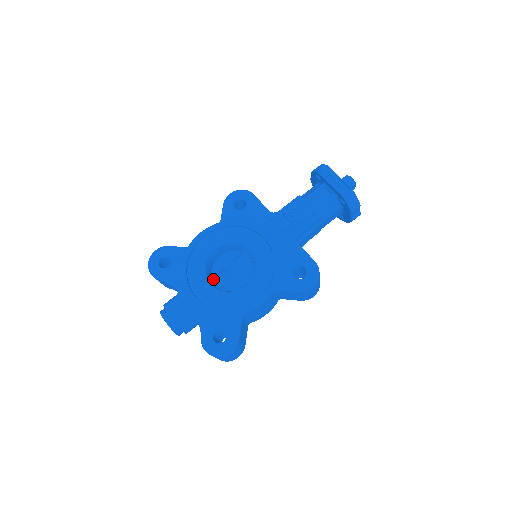
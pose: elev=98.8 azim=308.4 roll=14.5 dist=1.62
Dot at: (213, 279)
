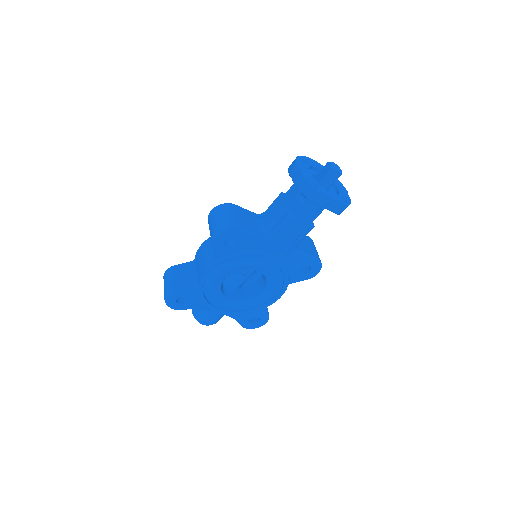
Dot at: (229, 290)
